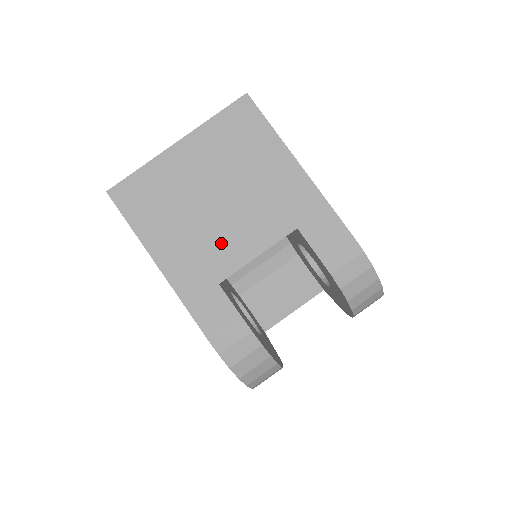
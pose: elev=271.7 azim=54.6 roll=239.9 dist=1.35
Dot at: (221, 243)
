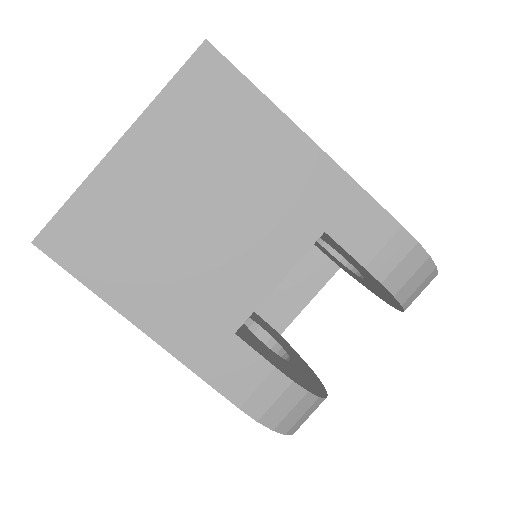
Dot at: (224, 277)
